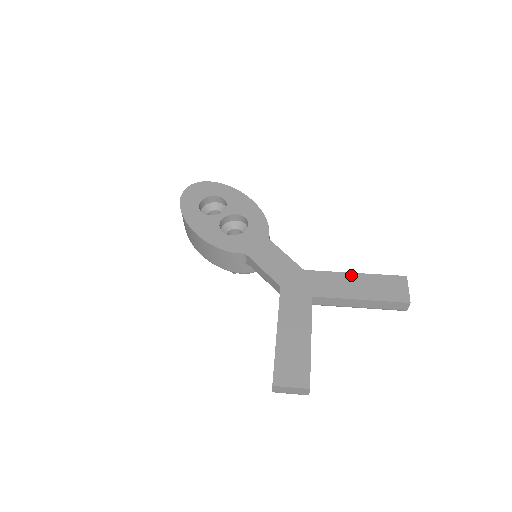
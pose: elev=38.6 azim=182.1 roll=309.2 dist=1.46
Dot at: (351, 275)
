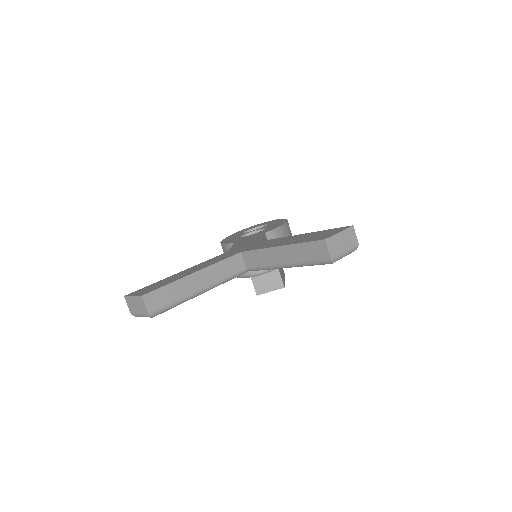
Dot at: (296, 235)
